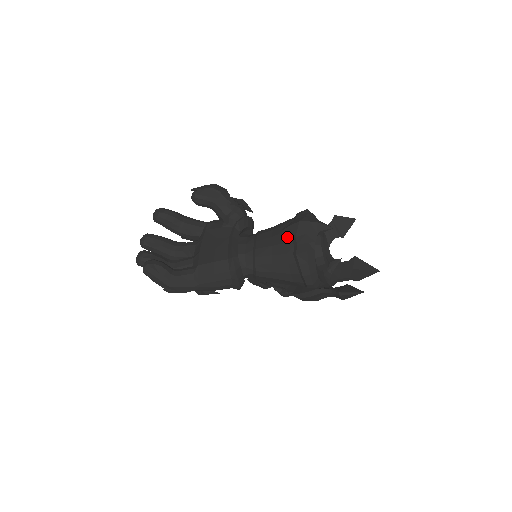
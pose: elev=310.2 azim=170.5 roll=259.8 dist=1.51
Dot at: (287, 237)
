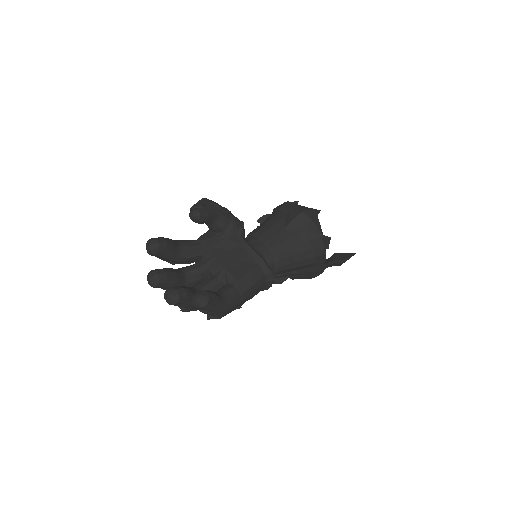
Dot at: (296, 228)
